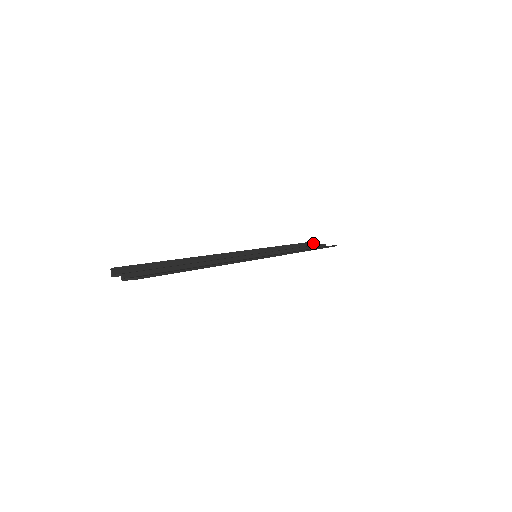
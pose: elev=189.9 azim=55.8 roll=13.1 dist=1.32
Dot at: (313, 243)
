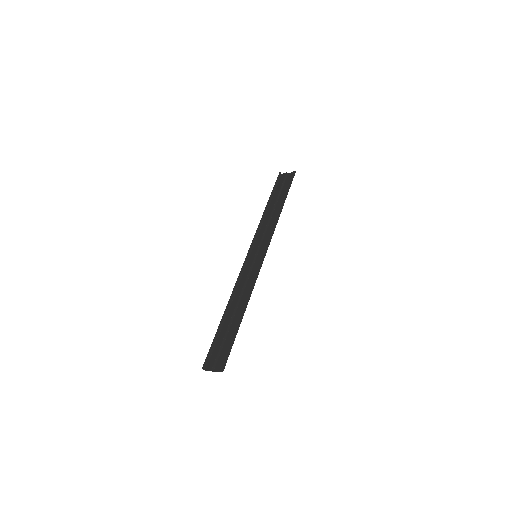
Dot at: (278, 179)
